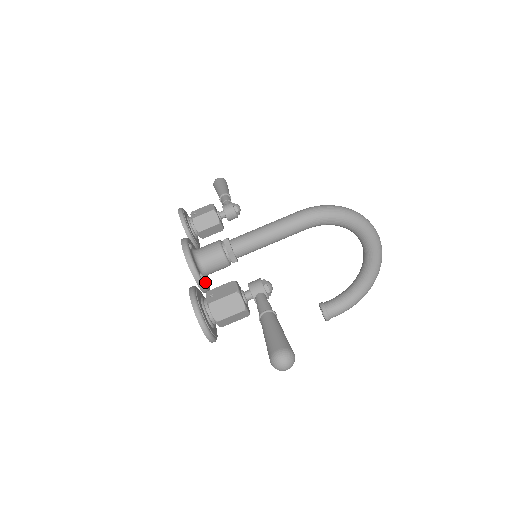
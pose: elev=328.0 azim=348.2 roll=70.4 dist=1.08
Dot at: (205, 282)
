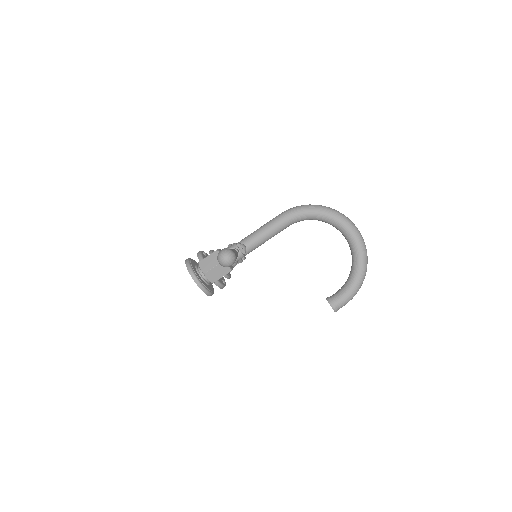
Dot at: occluded
